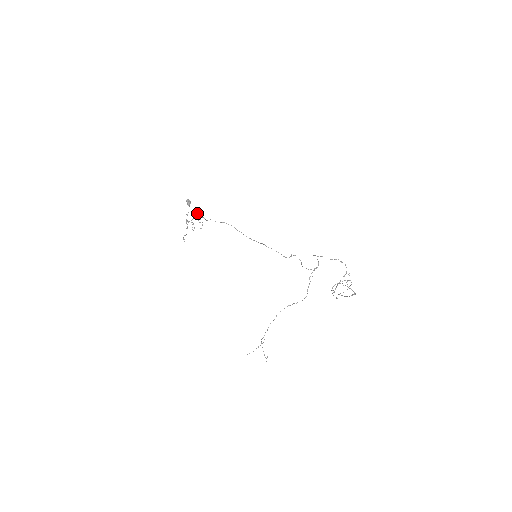
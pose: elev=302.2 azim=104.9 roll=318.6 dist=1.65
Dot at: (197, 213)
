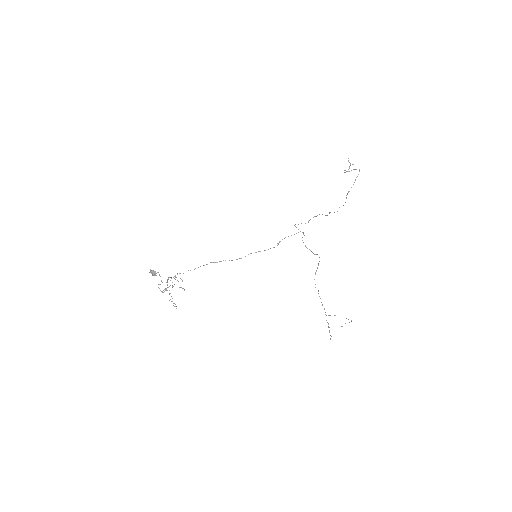
Dot at: (167, 279)
